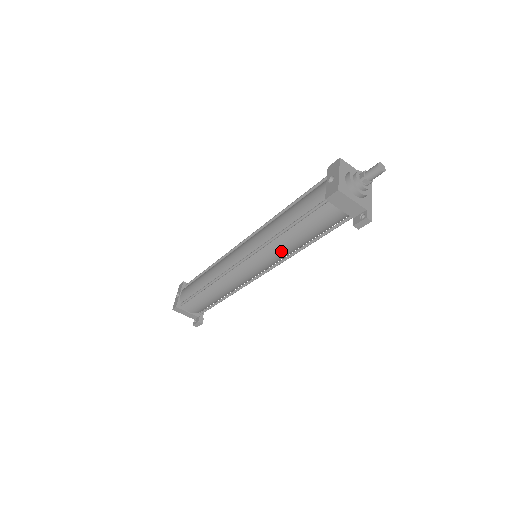
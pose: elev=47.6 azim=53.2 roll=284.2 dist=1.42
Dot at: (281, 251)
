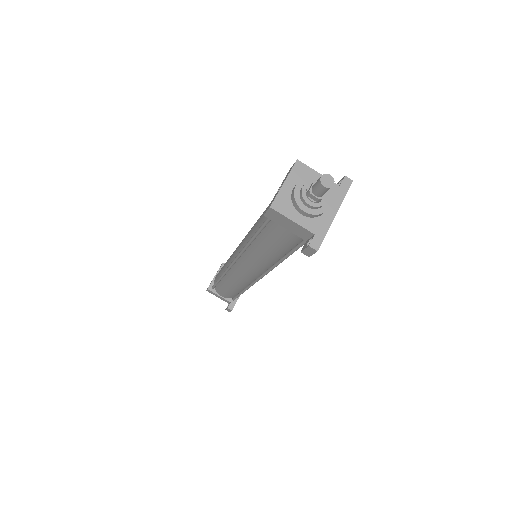
Dot at: (259, 260)
